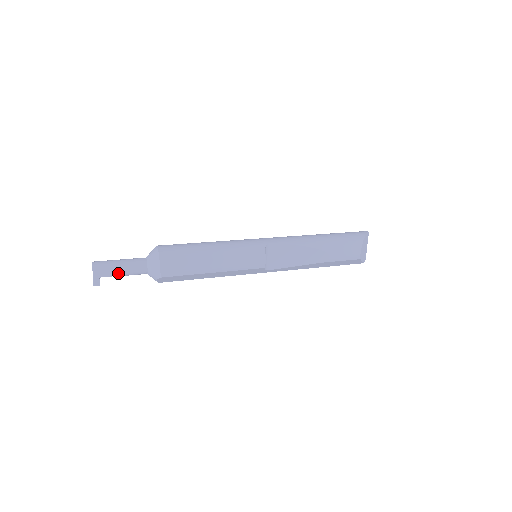
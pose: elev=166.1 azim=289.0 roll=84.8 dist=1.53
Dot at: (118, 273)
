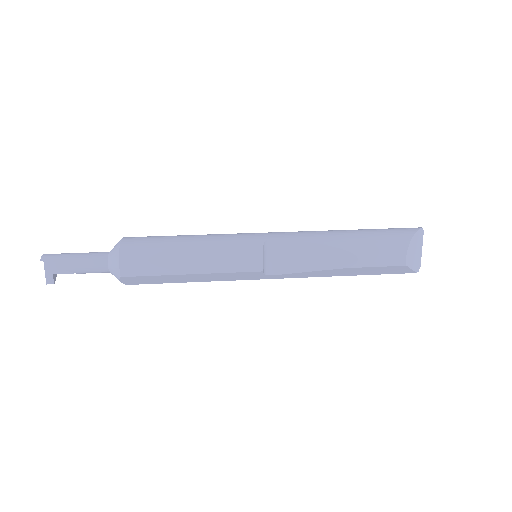
Dot at: (72, 269)
